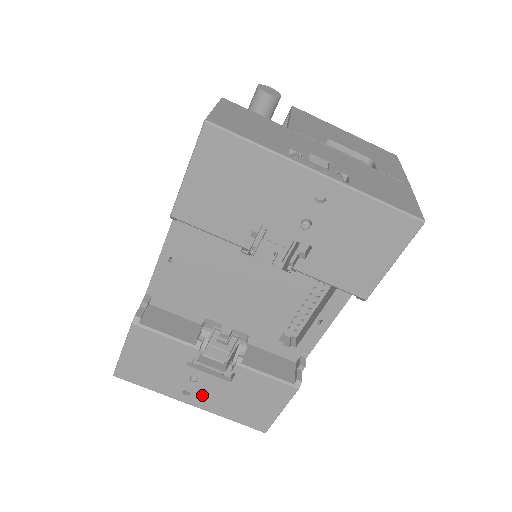
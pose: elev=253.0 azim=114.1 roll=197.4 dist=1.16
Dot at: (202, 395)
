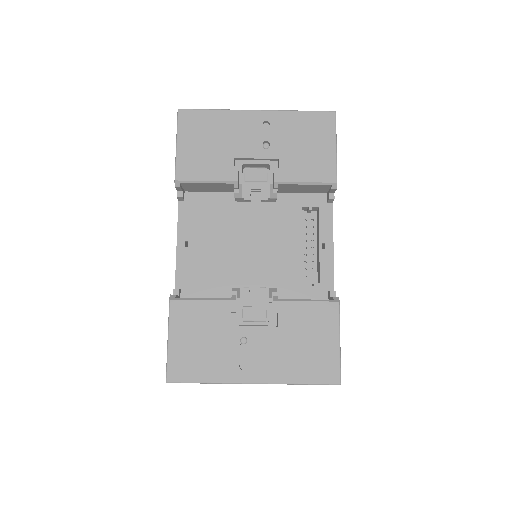
Dot at: (259, 361)
